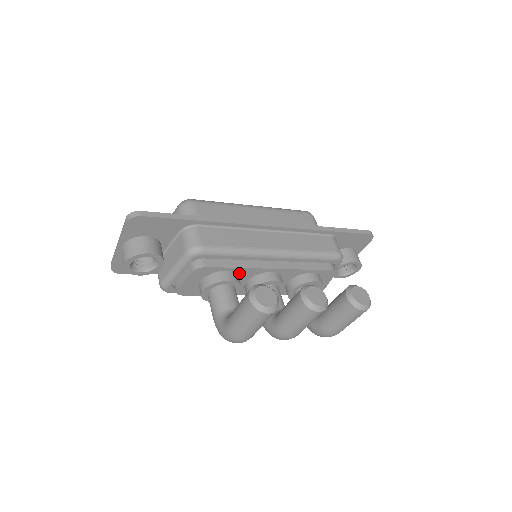
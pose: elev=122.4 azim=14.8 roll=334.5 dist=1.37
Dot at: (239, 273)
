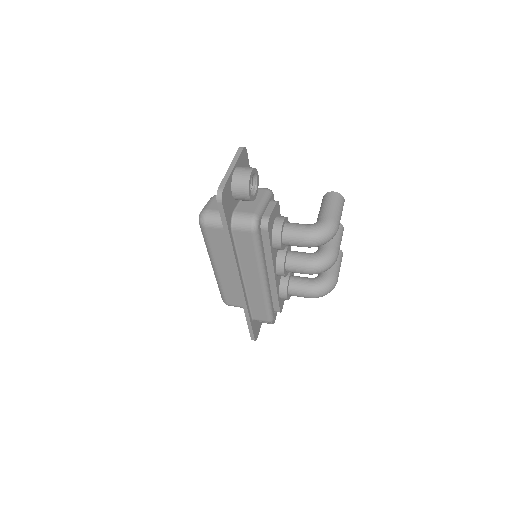
Dot at: occluded
